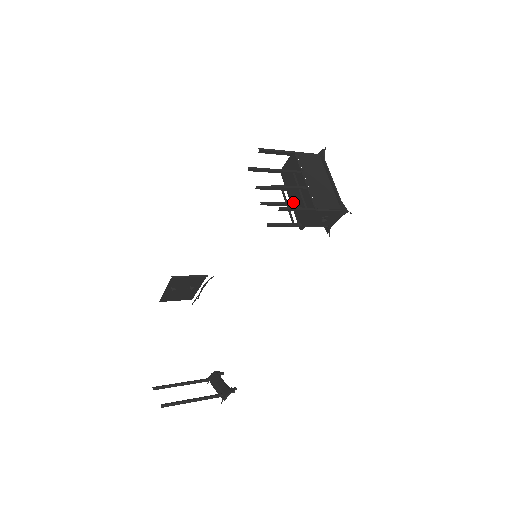
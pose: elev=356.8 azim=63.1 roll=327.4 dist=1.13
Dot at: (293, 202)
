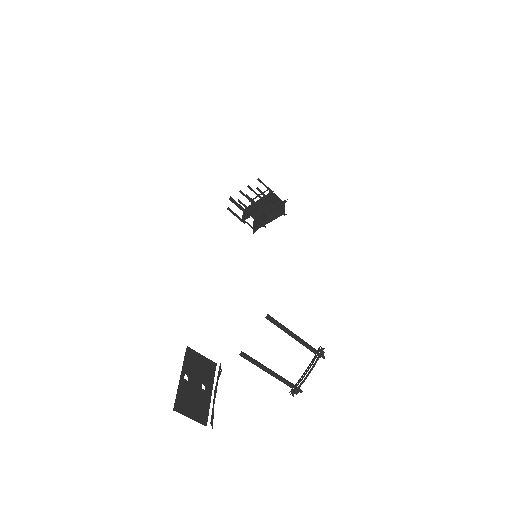
Dot at: (259, 208)
